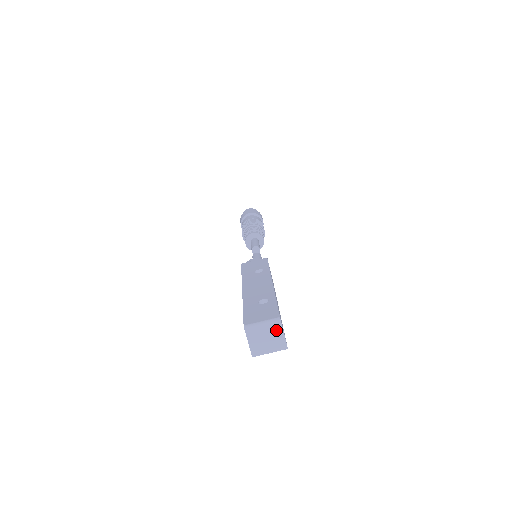
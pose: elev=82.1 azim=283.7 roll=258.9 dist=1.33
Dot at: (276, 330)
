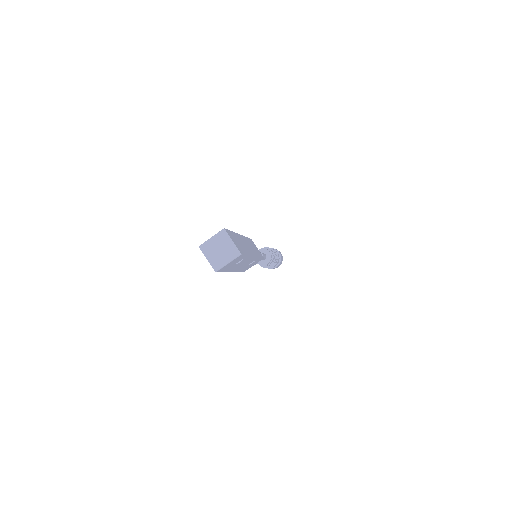
Dot at: (225, 240)
